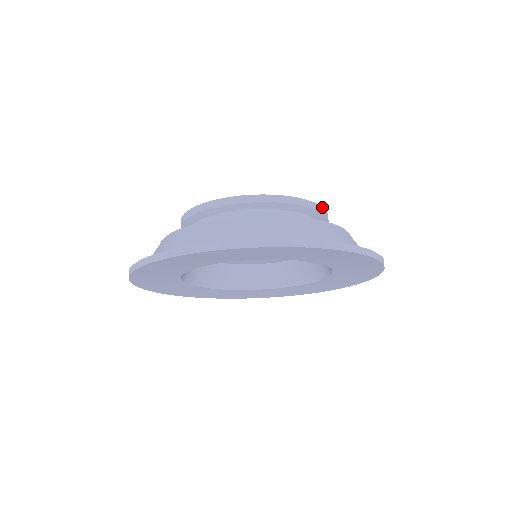
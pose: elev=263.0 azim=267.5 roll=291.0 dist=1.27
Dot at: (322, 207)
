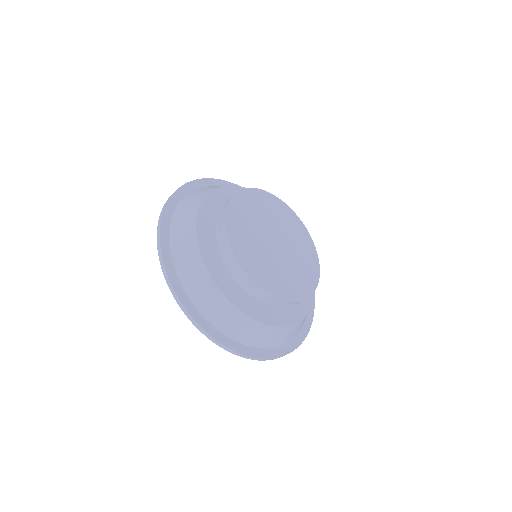
Dot at: occluded
